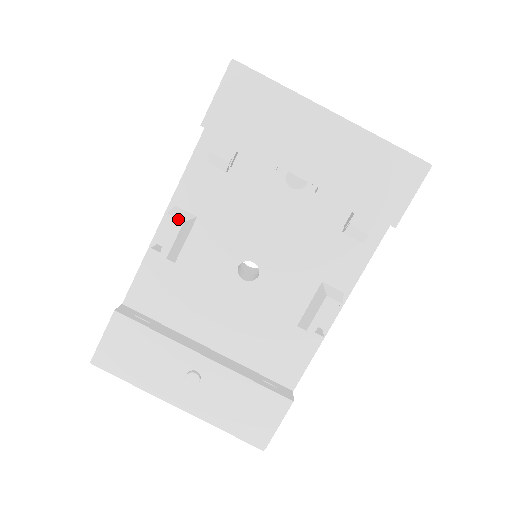
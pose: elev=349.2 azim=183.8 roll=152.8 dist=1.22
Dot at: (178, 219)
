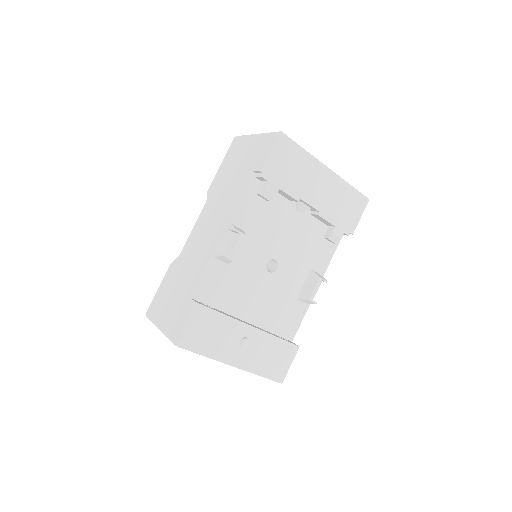
Dot at: (242, 233)
